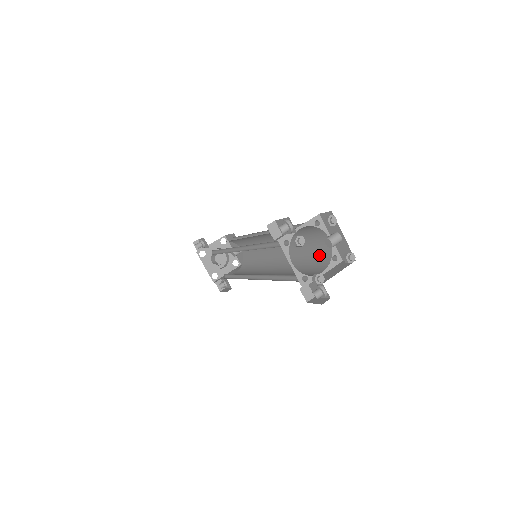
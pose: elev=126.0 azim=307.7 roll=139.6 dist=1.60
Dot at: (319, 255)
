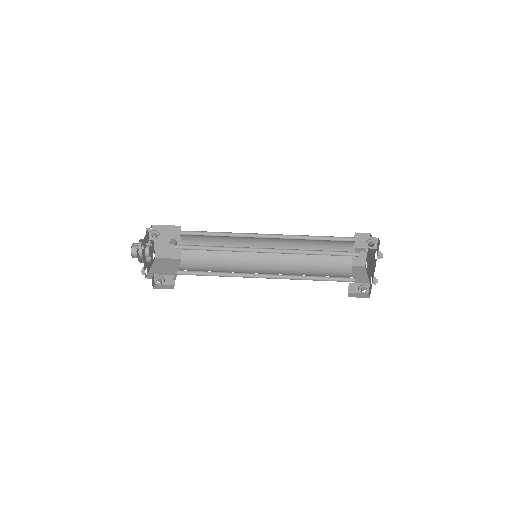
Dot at: (334, 261)
